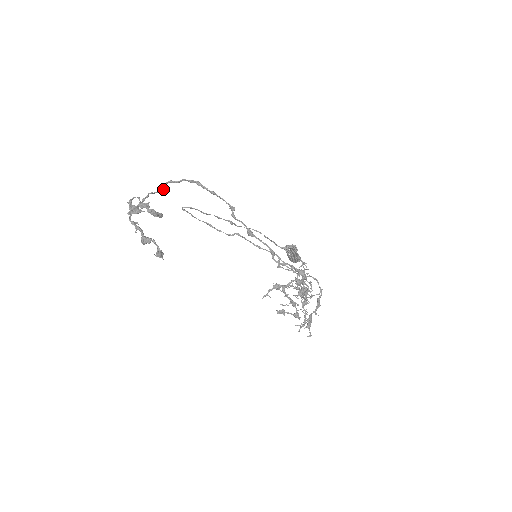
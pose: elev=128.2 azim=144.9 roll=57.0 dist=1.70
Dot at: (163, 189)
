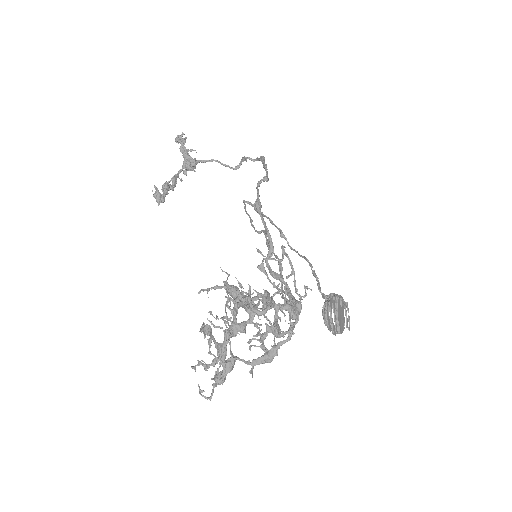
Dot at: (235, 167)
